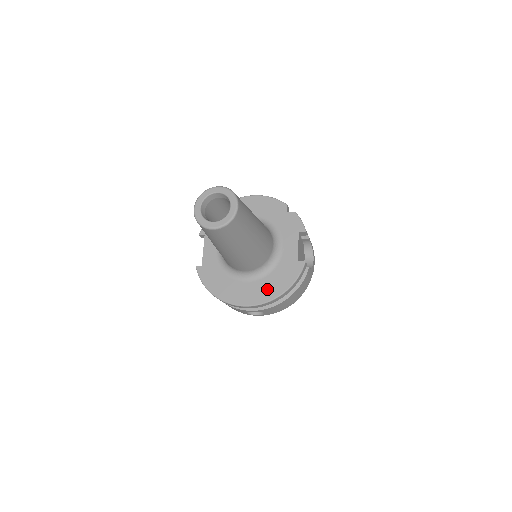
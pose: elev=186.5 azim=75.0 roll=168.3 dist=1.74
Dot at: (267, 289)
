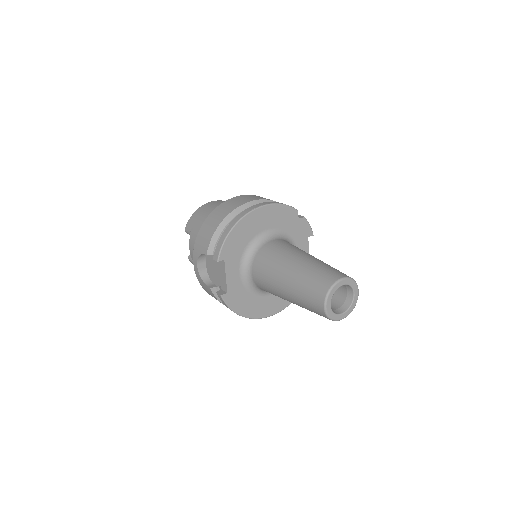
Dot at: occluded
